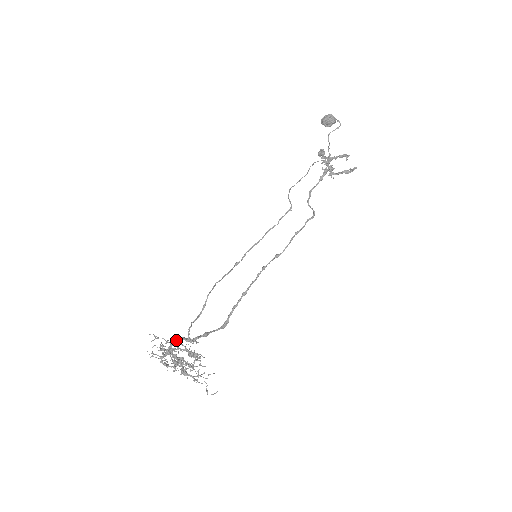
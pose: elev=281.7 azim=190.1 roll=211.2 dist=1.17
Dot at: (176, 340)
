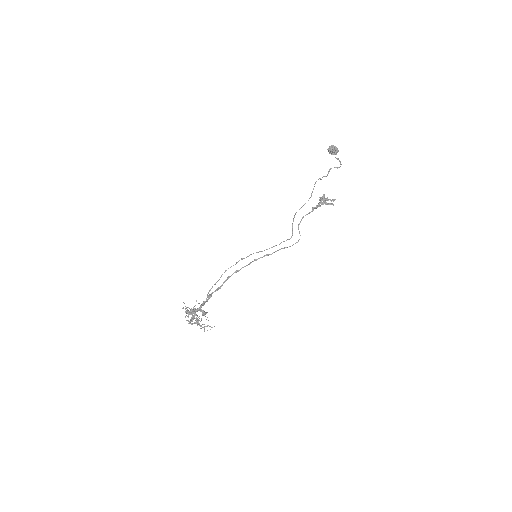
Dot at: (199, 308)
